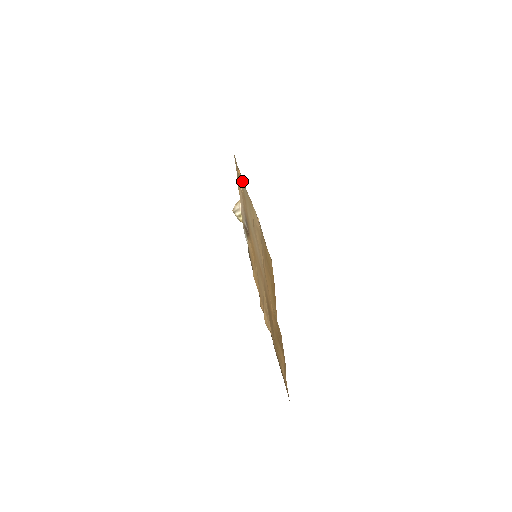
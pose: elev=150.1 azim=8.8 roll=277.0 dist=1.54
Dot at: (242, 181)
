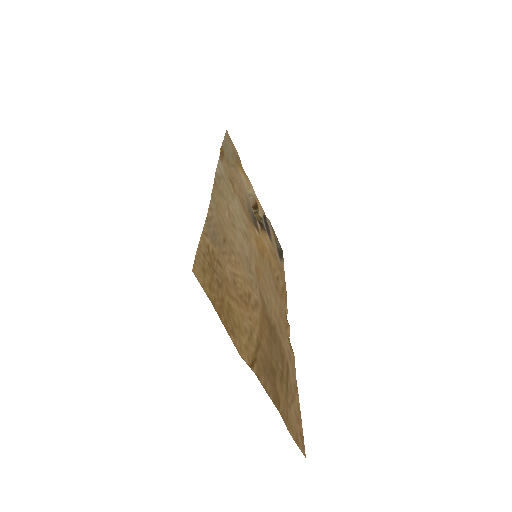
Dot at: (222, 163)
